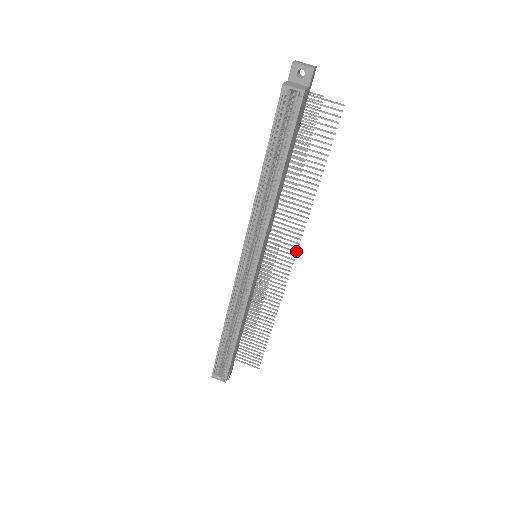
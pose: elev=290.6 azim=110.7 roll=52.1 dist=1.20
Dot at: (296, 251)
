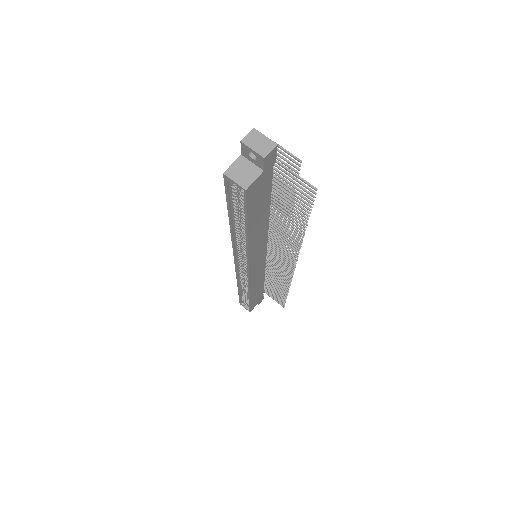
Dot at: (295, 264)
